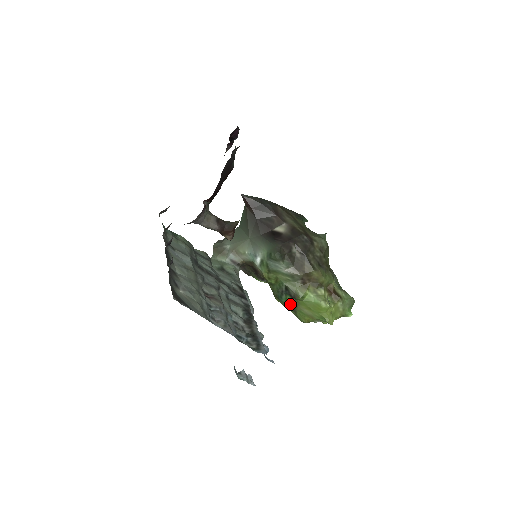
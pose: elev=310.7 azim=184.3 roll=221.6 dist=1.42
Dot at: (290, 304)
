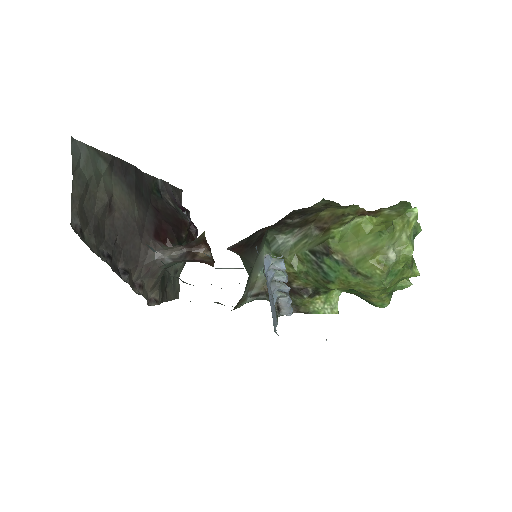
Dot at: (339, 267)
